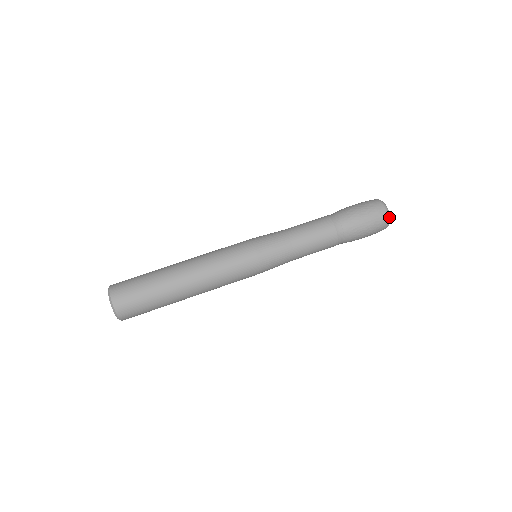
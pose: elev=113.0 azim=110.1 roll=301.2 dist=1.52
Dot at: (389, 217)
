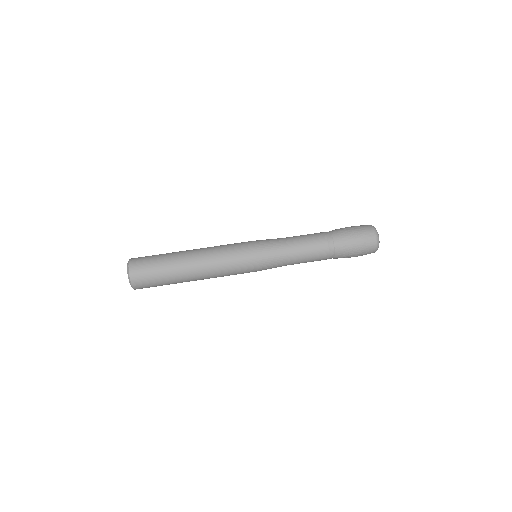
Dot at: (378, 241)
